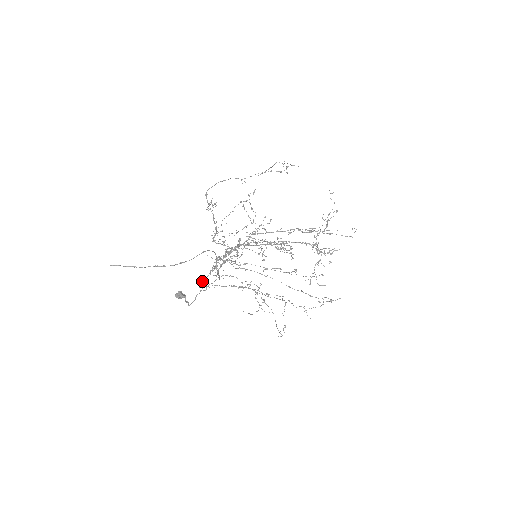
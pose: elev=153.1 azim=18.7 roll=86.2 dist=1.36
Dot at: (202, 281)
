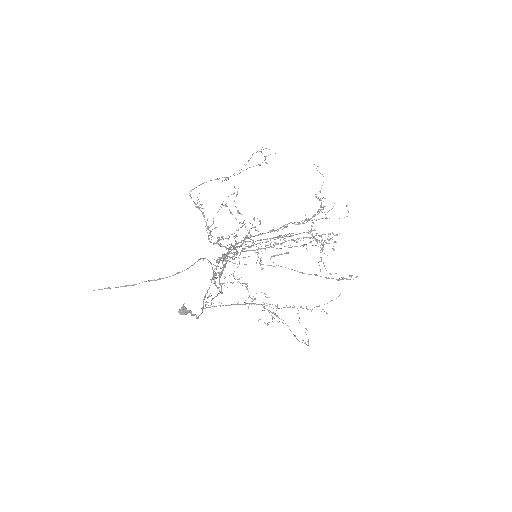
Dot at: (204, 296)
